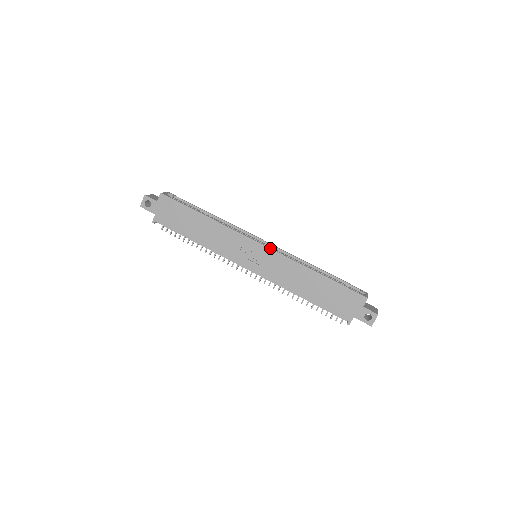
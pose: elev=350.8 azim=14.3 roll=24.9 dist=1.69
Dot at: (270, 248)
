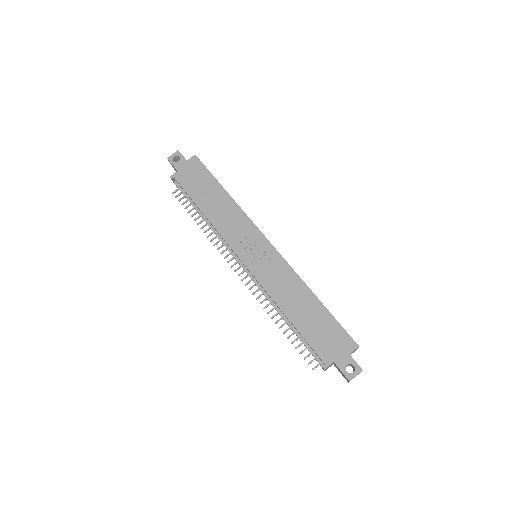
Dot at: occluded
